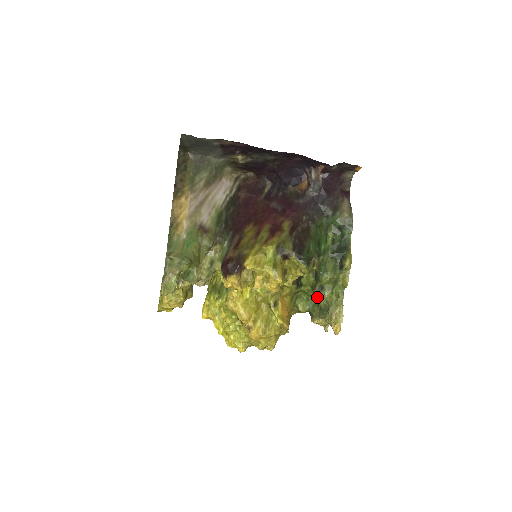
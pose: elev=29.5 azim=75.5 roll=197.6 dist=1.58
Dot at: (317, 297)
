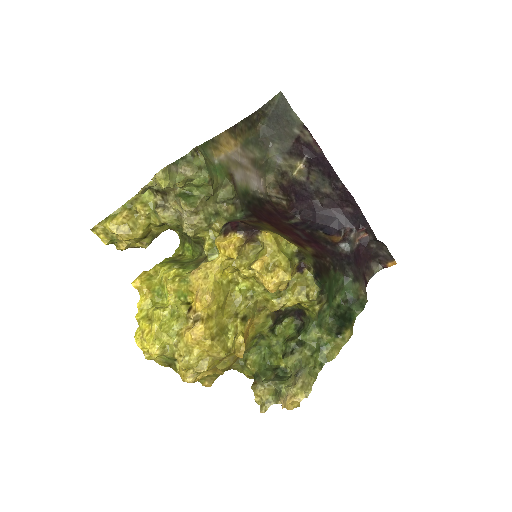
Dot at: (288, 352)
